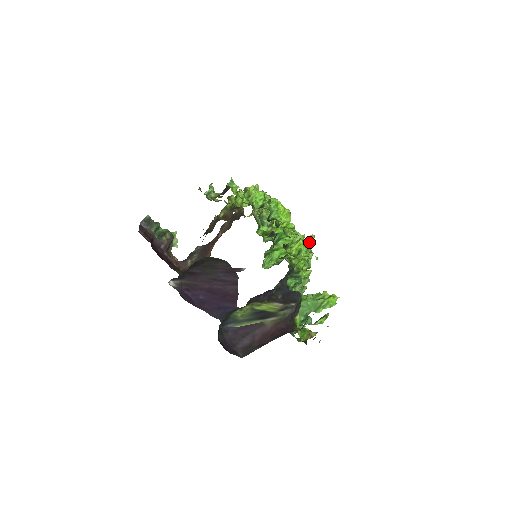
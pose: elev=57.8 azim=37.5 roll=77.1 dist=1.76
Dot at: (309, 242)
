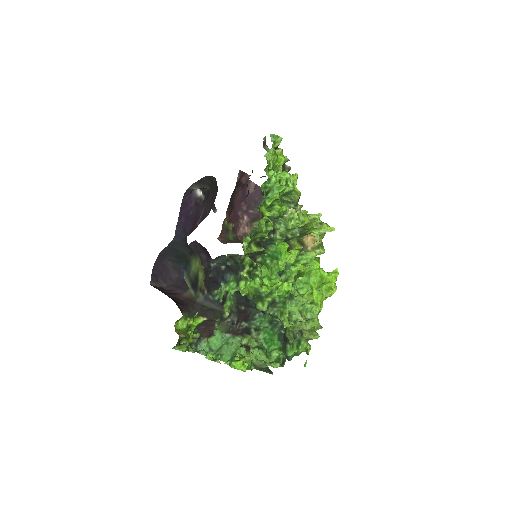
Dot at: (308, 323)
